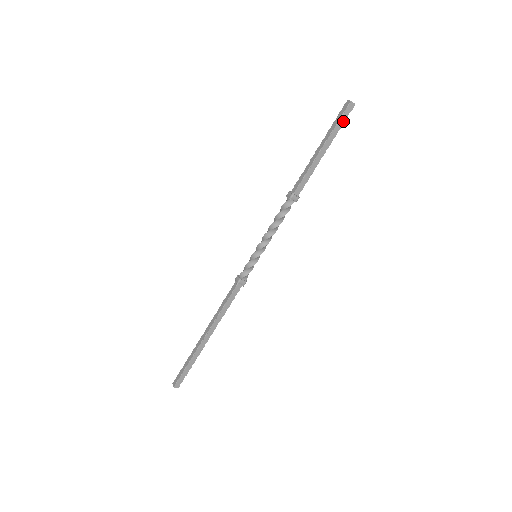
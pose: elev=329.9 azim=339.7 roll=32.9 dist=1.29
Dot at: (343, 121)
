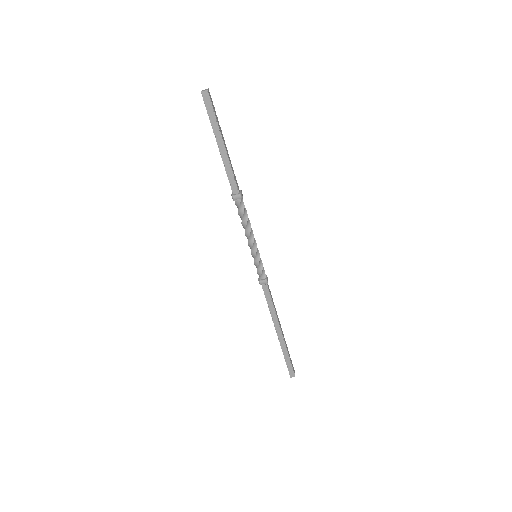
Dot at: (212, 111)
